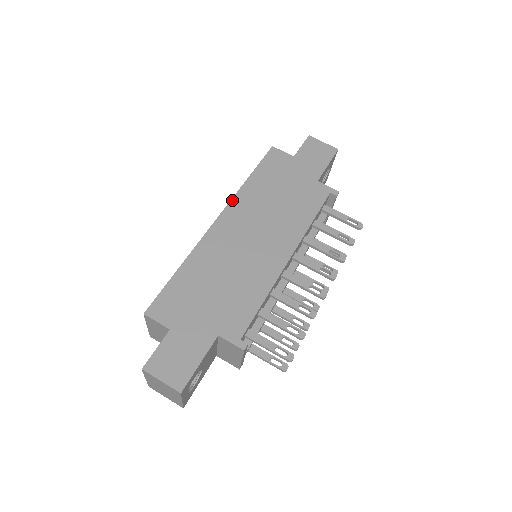
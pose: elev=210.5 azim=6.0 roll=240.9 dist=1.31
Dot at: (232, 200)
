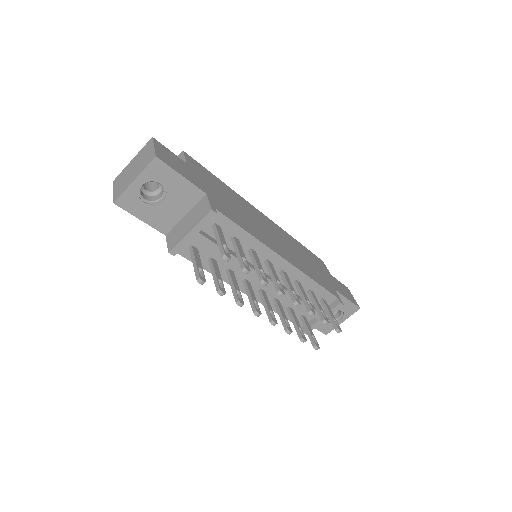
Dot at: (279, 227)
